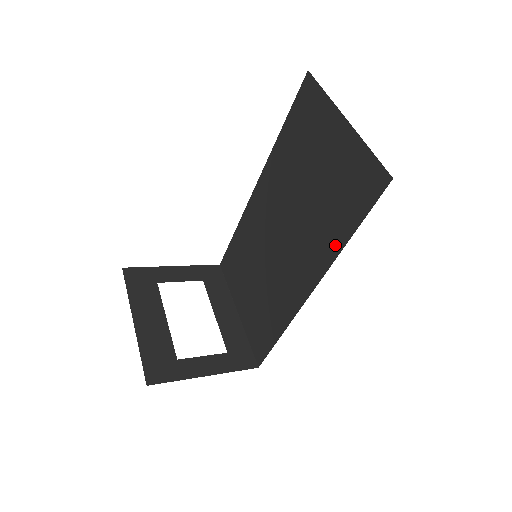
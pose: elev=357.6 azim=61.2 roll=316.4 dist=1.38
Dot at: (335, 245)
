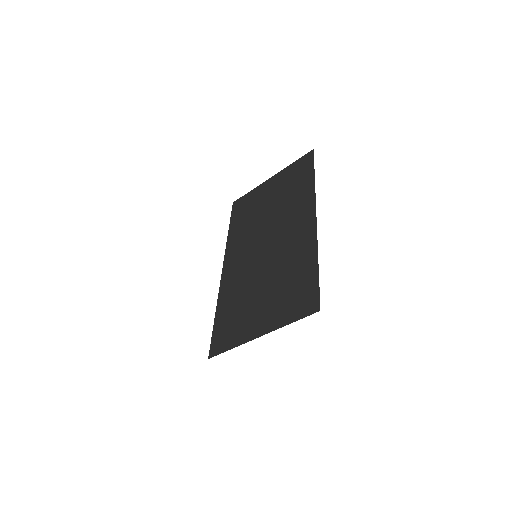
Dot at: (309, 188)
